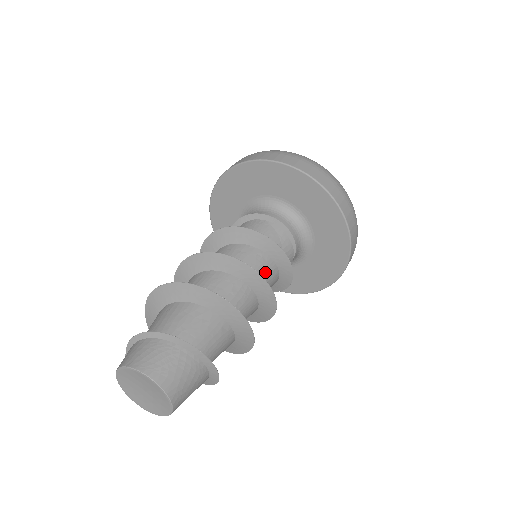
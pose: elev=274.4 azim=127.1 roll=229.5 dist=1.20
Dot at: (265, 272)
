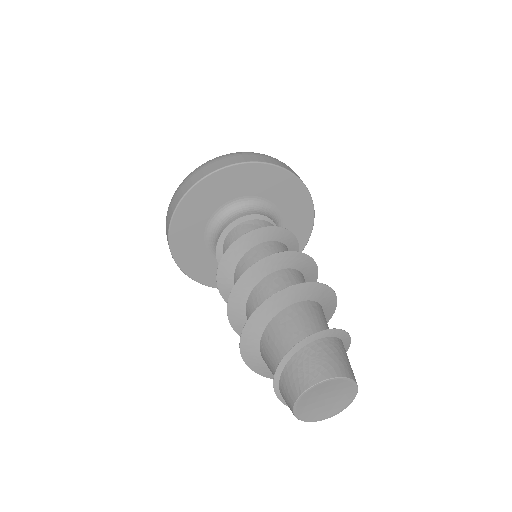
Dot at: occluded
